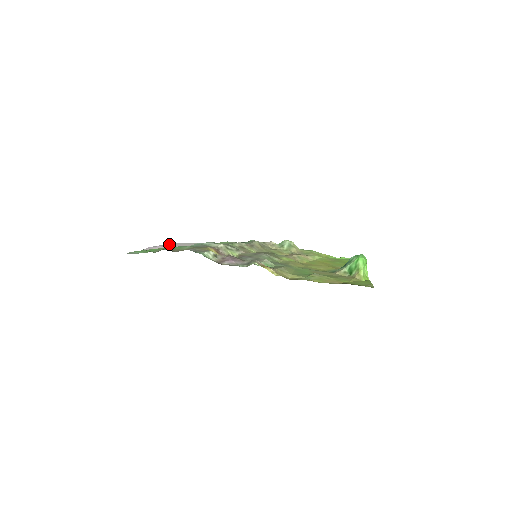
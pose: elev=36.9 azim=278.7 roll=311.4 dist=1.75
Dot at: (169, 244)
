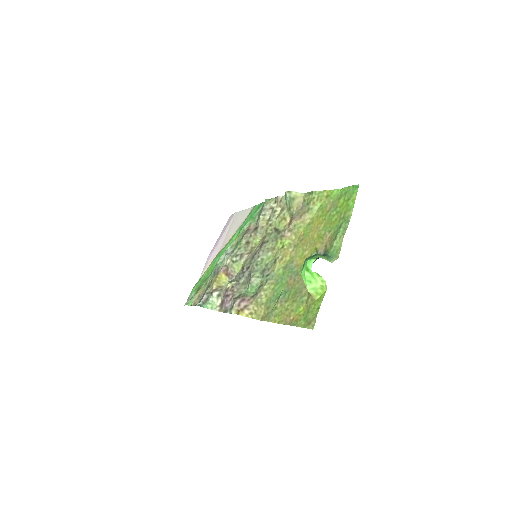
Dot at: (223, 232)
